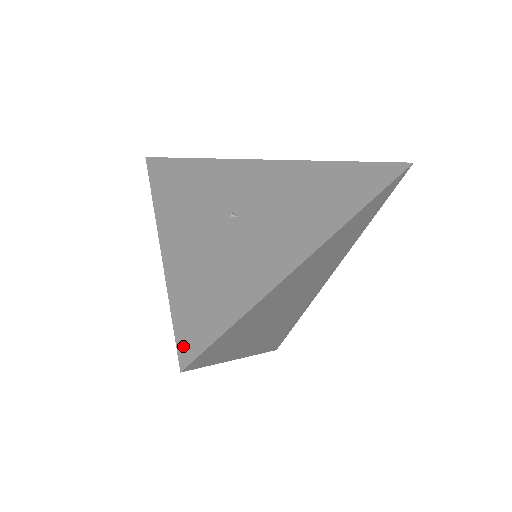
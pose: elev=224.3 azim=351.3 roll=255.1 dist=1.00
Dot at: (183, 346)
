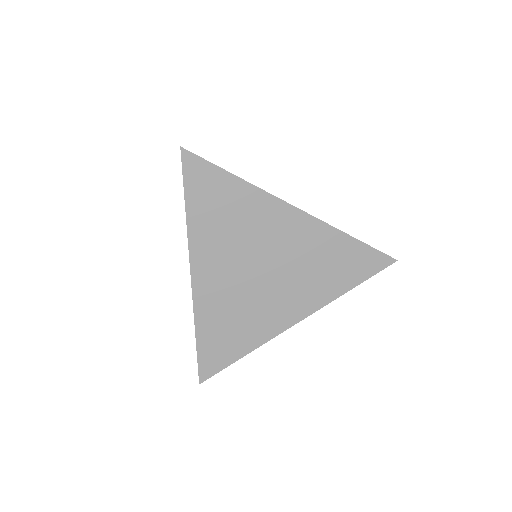
Dot at: occluded
